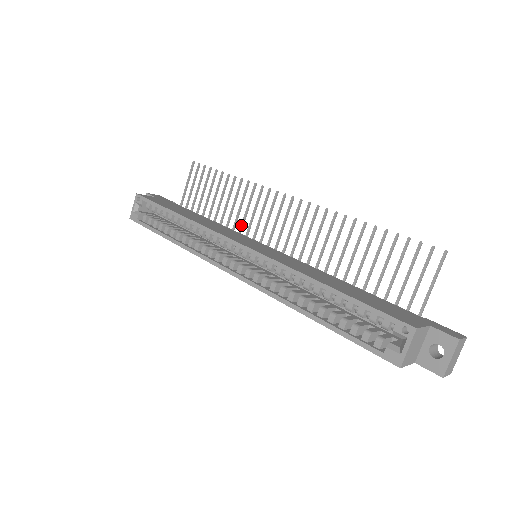
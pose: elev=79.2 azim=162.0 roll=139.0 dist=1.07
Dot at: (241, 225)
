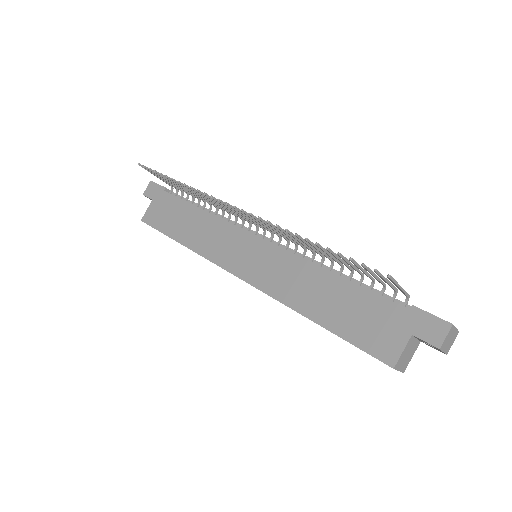
Dot at: occluded
